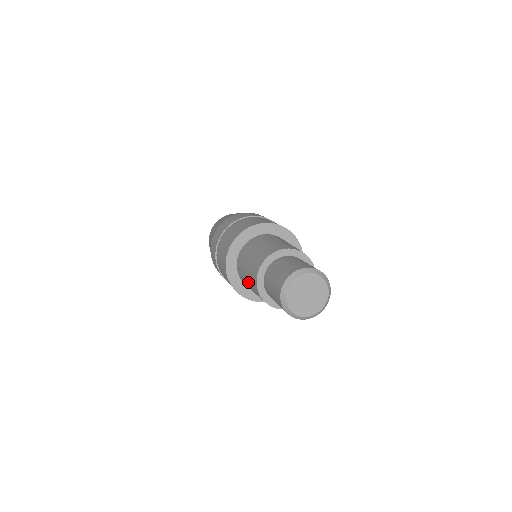
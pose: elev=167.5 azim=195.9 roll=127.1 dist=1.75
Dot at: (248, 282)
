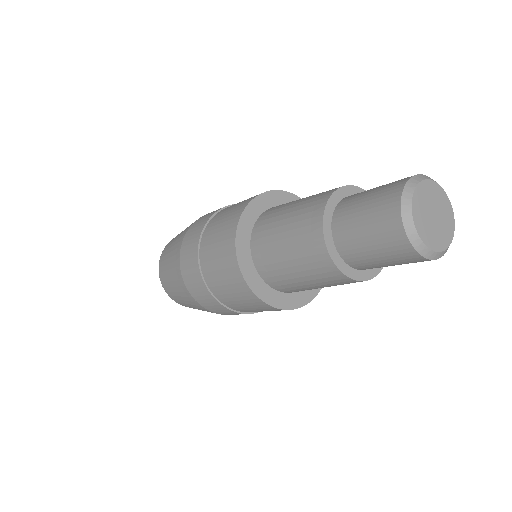
Dot at: (287, 233)
